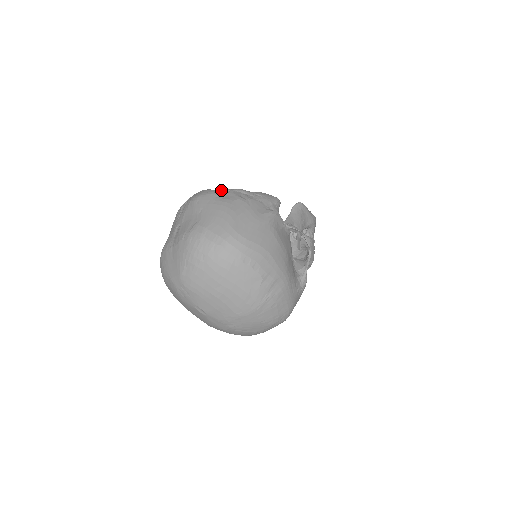
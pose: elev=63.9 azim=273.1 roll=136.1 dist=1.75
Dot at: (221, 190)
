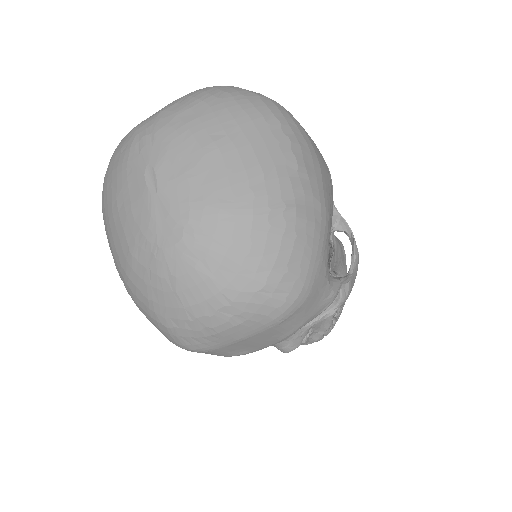
Dot at: occluded
